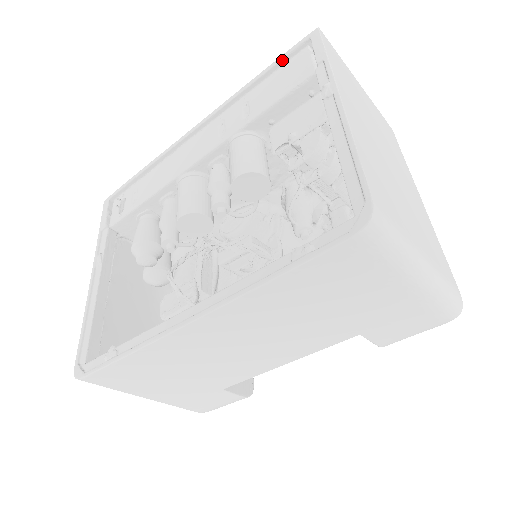
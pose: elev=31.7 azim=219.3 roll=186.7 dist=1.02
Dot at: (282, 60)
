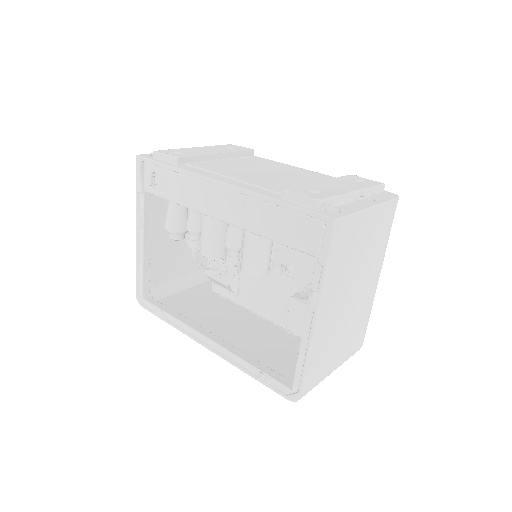
Dot at: (300, 213)
